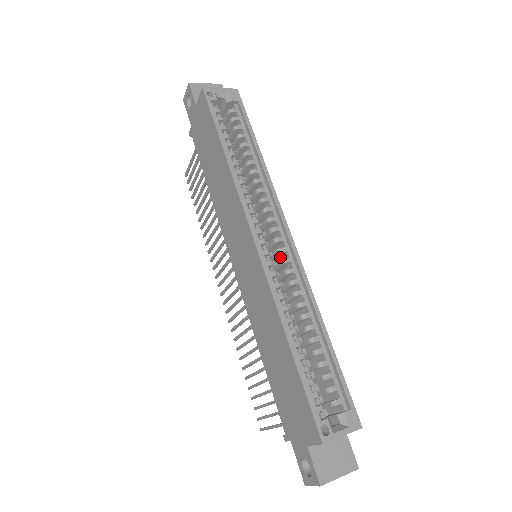
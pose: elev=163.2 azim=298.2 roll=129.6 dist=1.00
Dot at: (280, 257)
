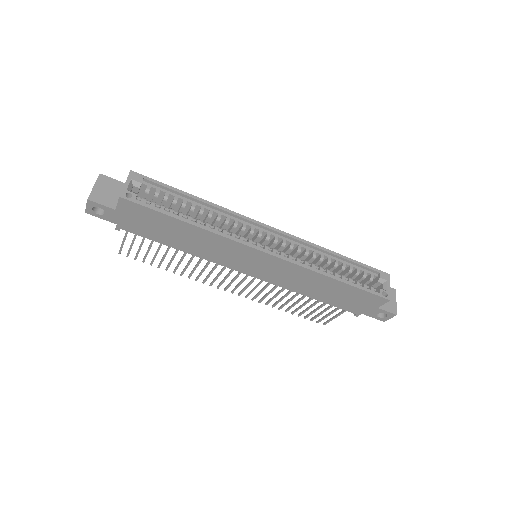
Dot at: occluded
